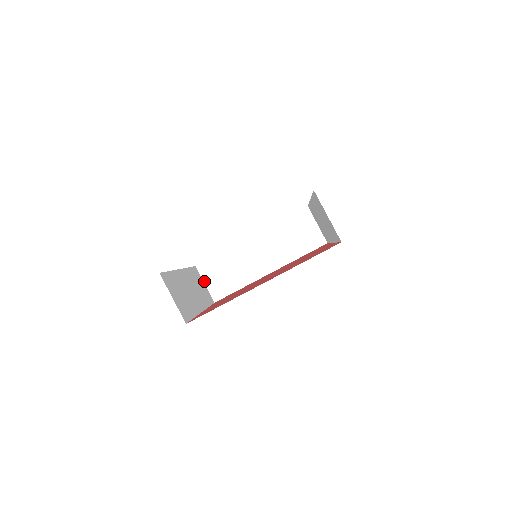
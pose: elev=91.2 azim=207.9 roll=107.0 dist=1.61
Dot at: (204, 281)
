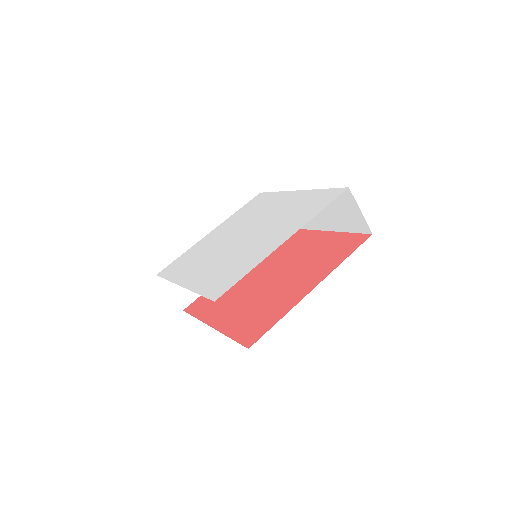
Dot at: occluded
